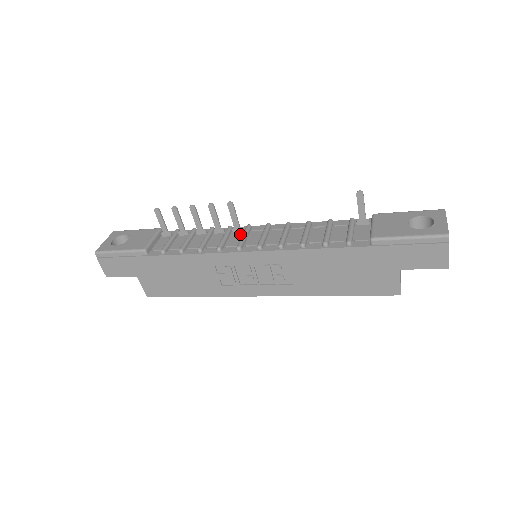
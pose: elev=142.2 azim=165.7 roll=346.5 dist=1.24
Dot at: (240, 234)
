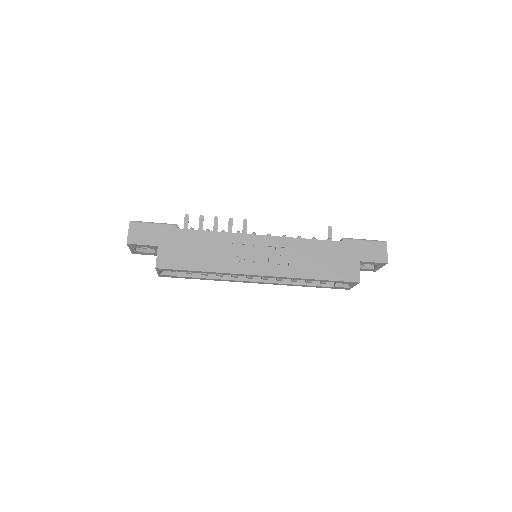
Dot at: occluded
